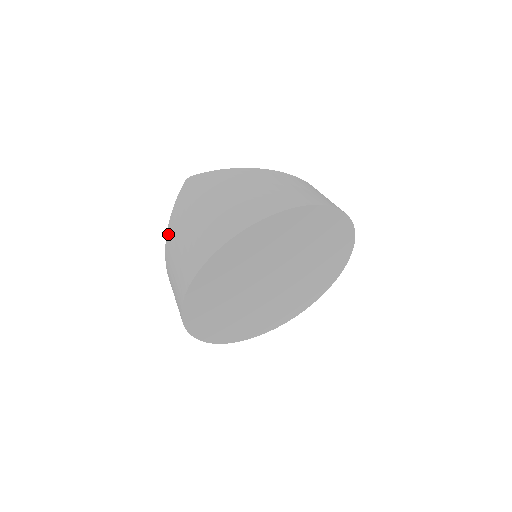
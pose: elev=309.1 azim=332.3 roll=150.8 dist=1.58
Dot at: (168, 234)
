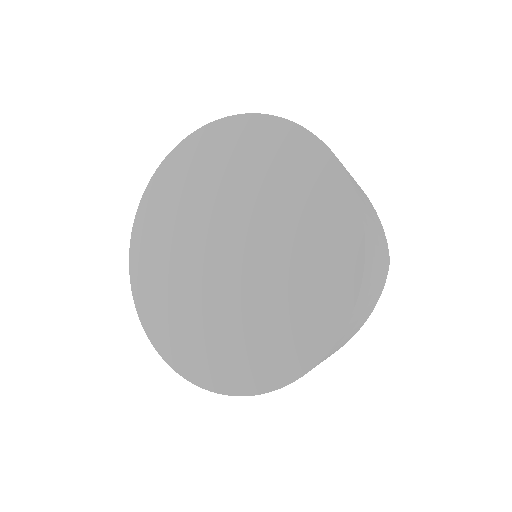
Dot at: occluded
